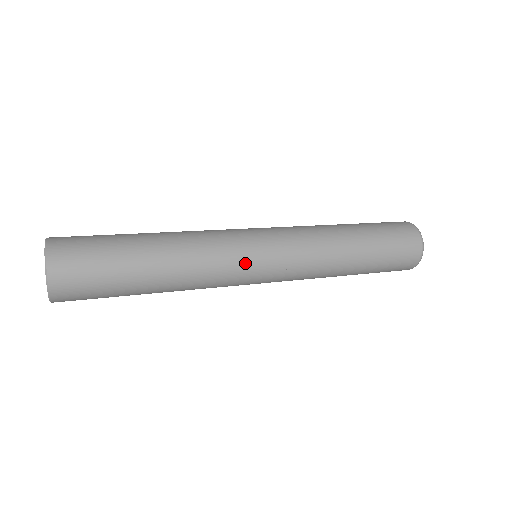
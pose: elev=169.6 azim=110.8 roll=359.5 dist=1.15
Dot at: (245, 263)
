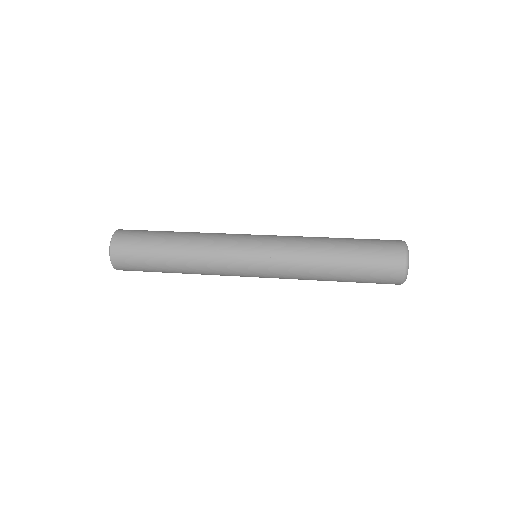
Dot at: (236, 257)
